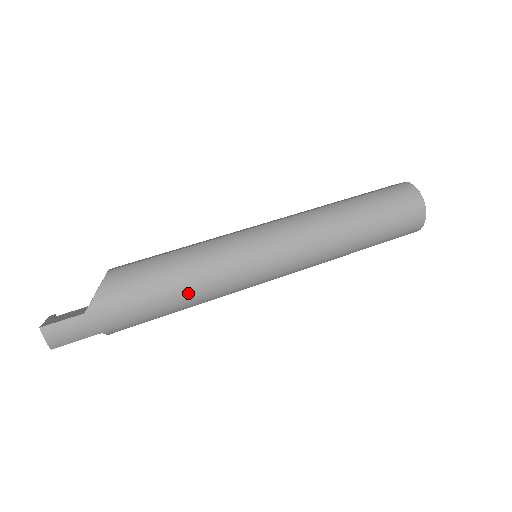
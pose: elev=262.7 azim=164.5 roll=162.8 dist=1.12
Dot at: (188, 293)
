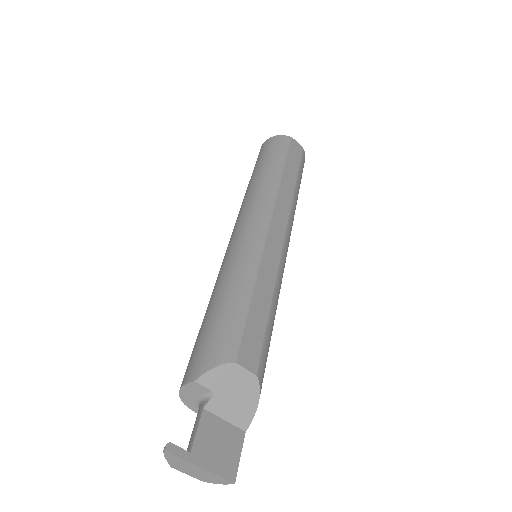
Dot at: occluded
